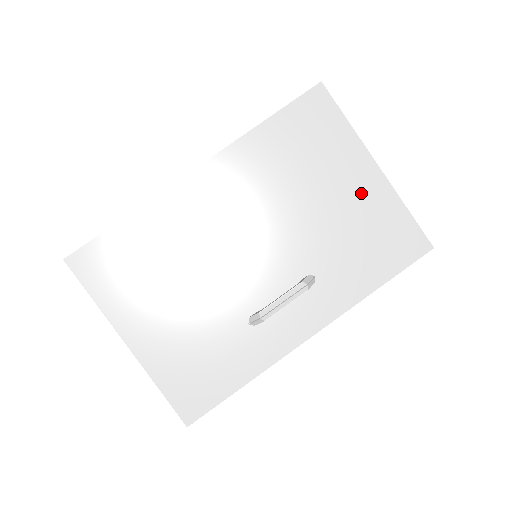
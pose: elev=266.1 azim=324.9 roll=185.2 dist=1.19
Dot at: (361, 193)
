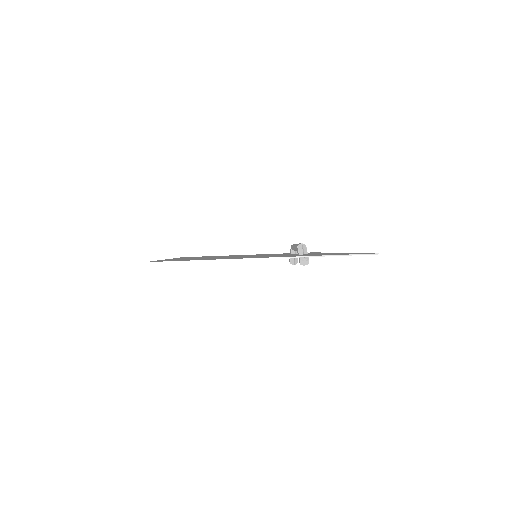
Dot at: occluded
